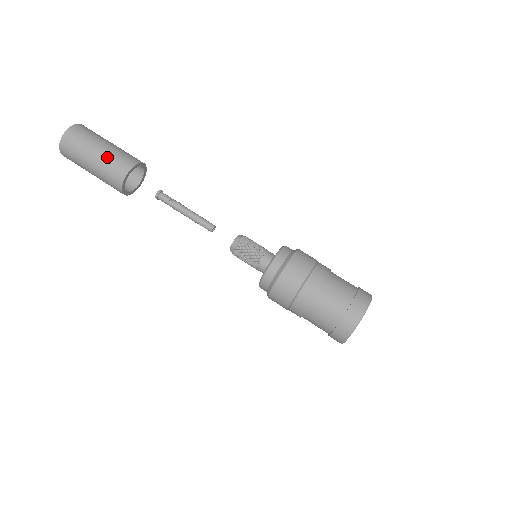
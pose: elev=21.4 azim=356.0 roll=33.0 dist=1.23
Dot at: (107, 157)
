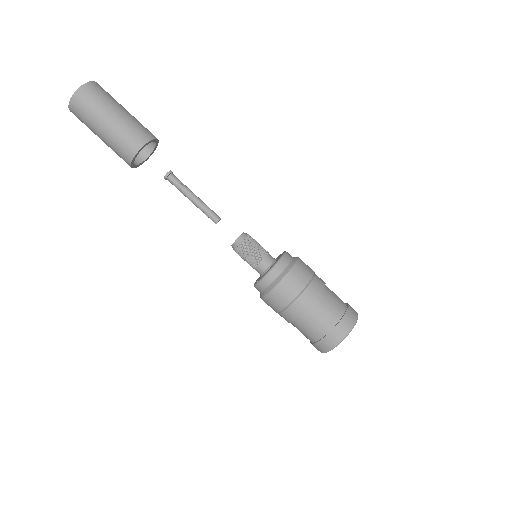
Dot at: (122, 126)
